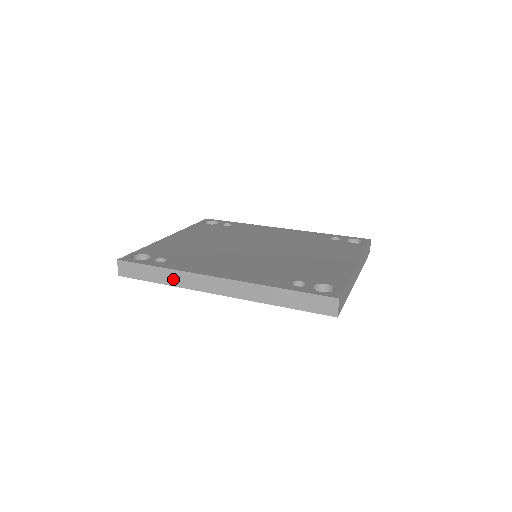
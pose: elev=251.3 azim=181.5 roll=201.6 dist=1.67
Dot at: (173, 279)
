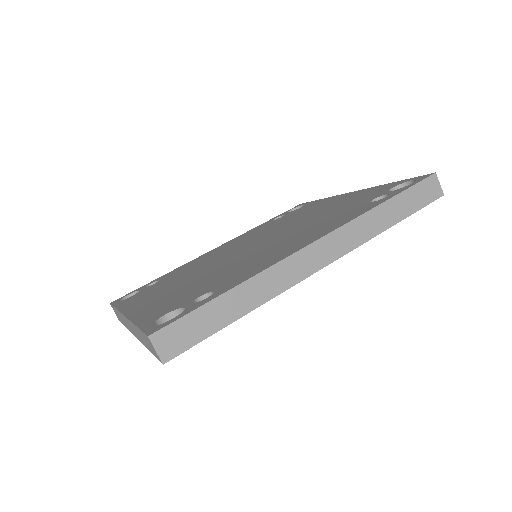
Dot at: (257, 294)
